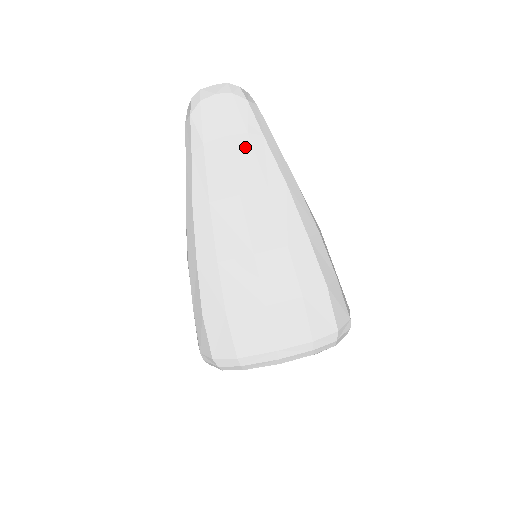
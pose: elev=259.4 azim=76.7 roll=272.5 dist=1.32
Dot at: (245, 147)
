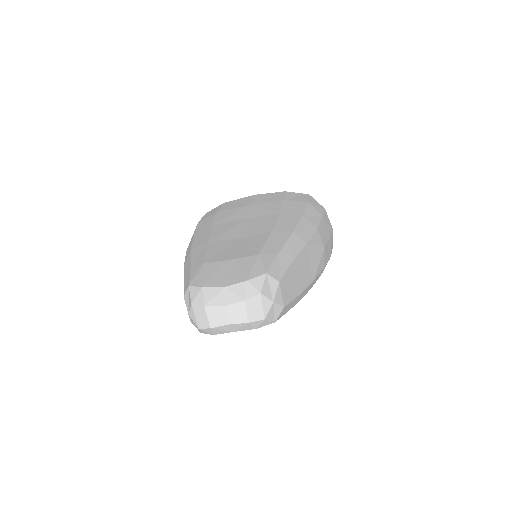
Dot at: occluded
